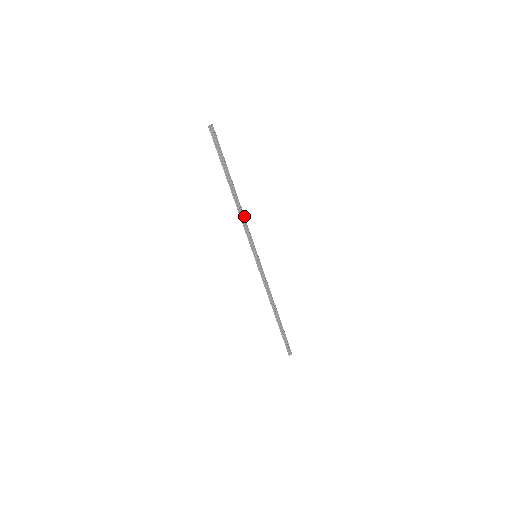
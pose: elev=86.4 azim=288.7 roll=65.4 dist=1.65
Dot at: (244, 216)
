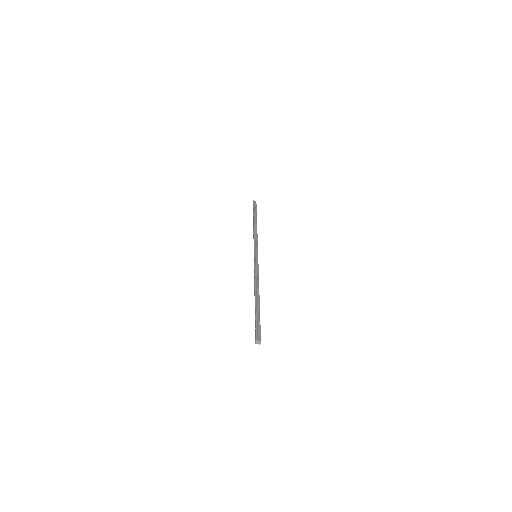
Dot at: occluded
